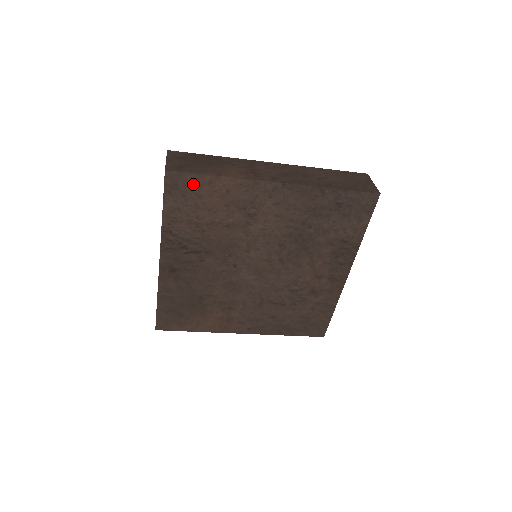
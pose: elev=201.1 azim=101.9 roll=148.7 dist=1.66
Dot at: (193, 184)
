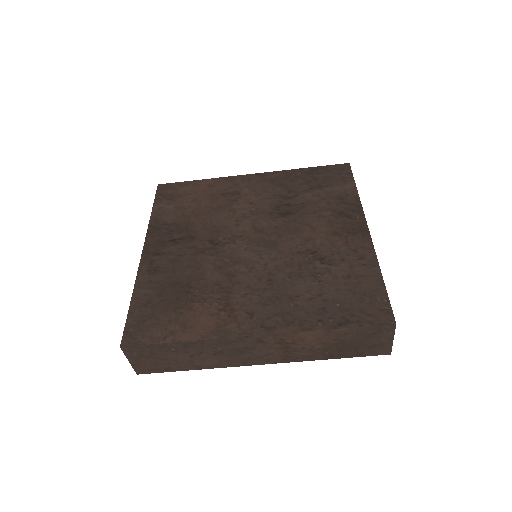
Dot at: (180, 188)
